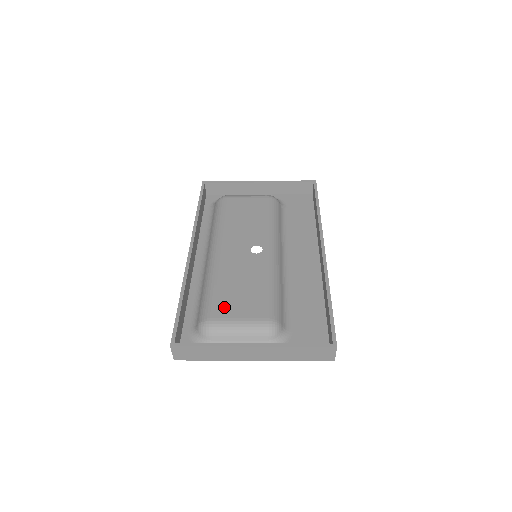
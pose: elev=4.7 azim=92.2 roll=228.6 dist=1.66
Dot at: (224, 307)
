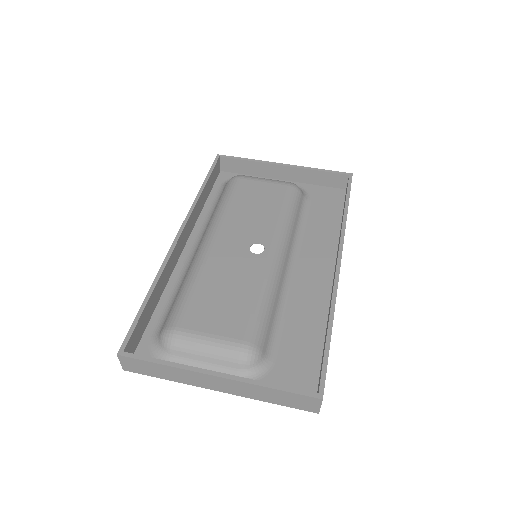
Dot at: (197, 316)
